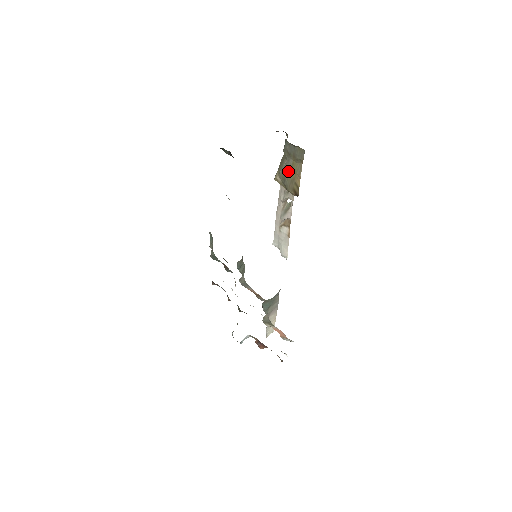
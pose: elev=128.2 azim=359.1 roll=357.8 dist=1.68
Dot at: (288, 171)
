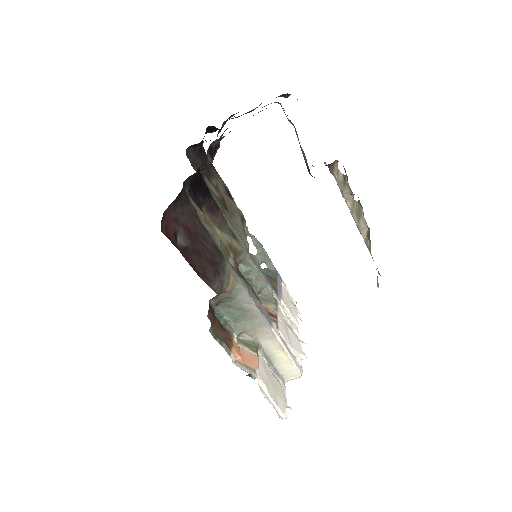
Dot at: occluded
